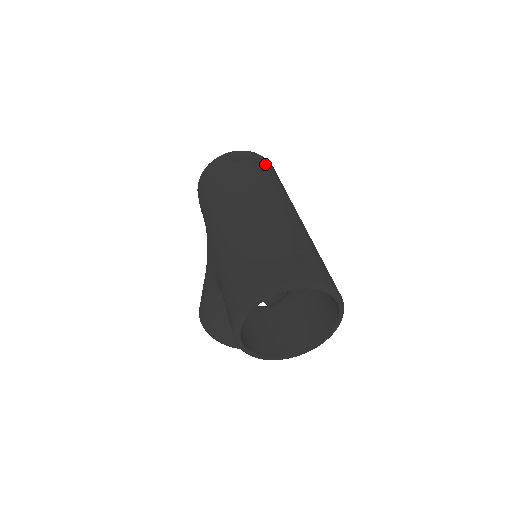
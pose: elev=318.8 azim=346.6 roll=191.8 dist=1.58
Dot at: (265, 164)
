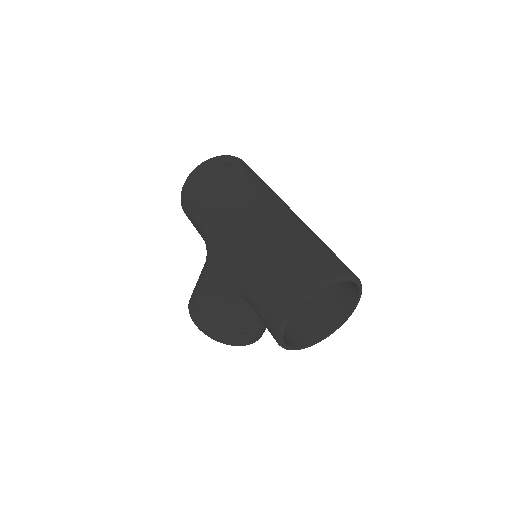
Dot at: occluded
